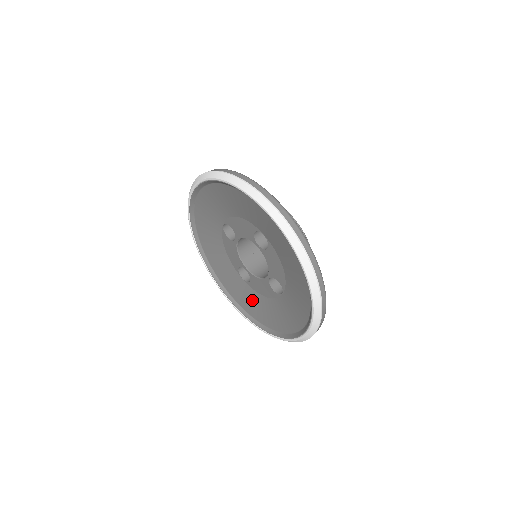
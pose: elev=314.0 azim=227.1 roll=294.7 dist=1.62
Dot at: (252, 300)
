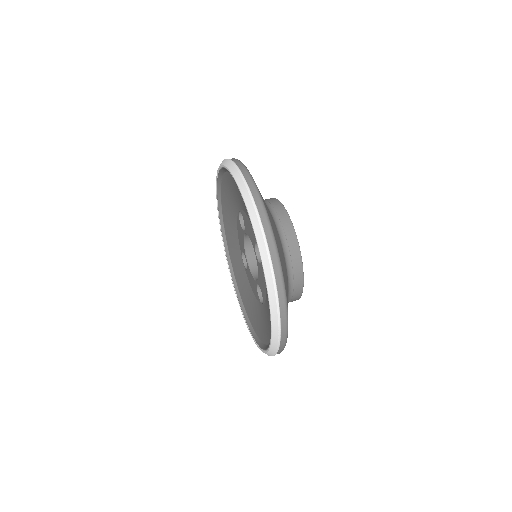
Dot at: (244, 284)
